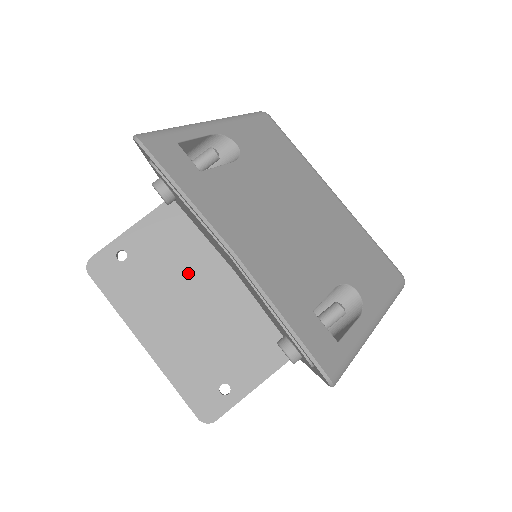
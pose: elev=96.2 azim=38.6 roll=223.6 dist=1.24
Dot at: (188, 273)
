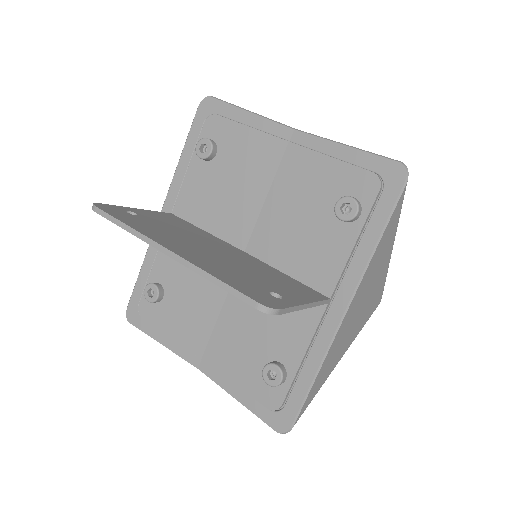
Dot at: (201, 239)
